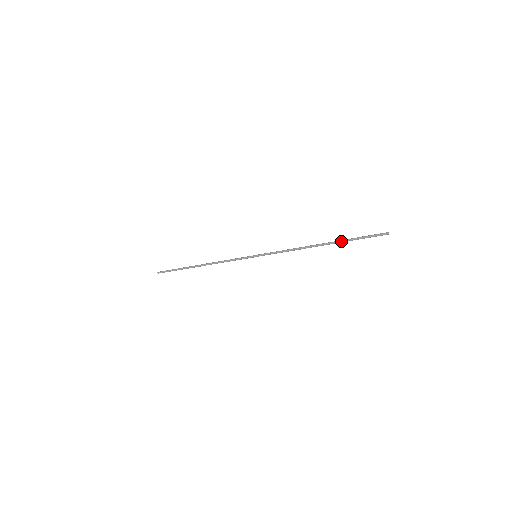
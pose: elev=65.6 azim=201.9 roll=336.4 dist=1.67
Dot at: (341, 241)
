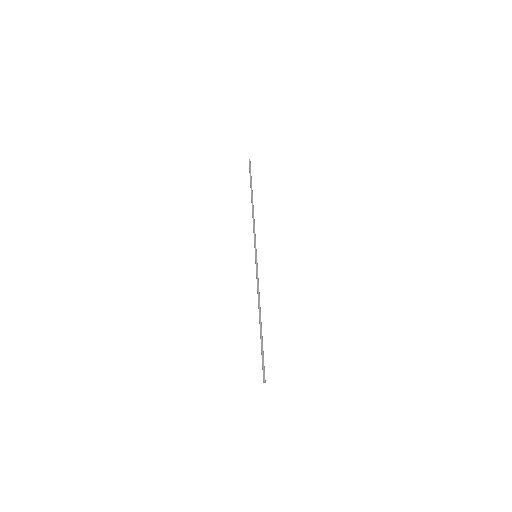
Dot at: (260, 338)
